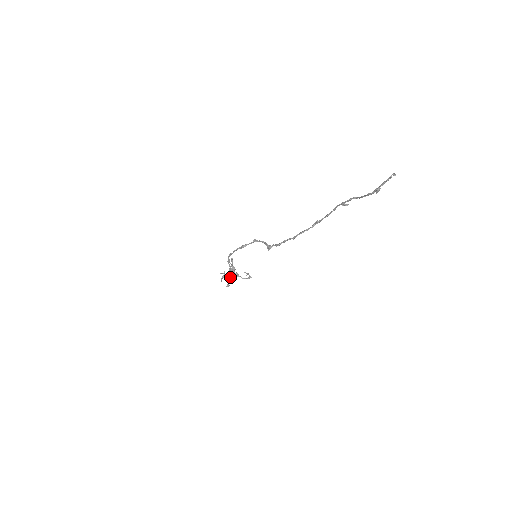
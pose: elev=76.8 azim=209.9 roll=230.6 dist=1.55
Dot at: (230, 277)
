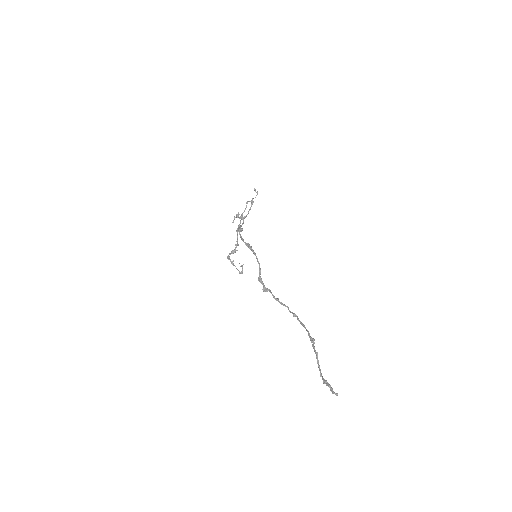
Dot at: (228, 258)
